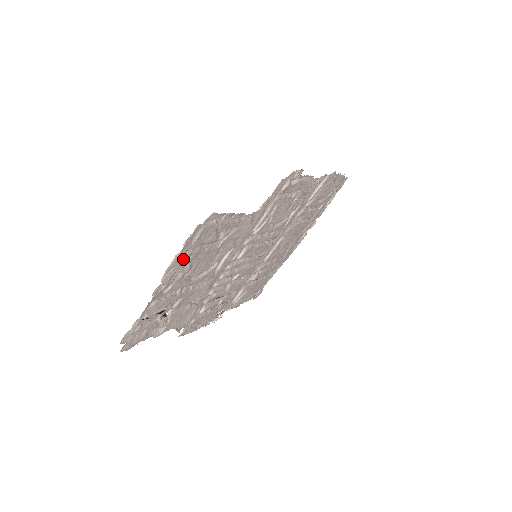
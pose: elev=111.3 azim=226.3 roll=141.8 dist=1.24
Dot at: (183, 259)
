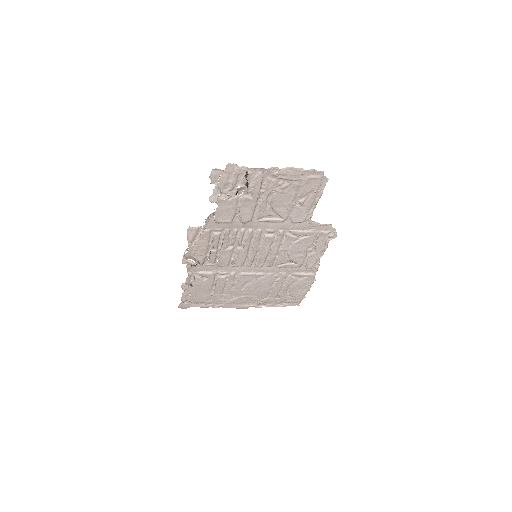
Dot at: (297, 176)
